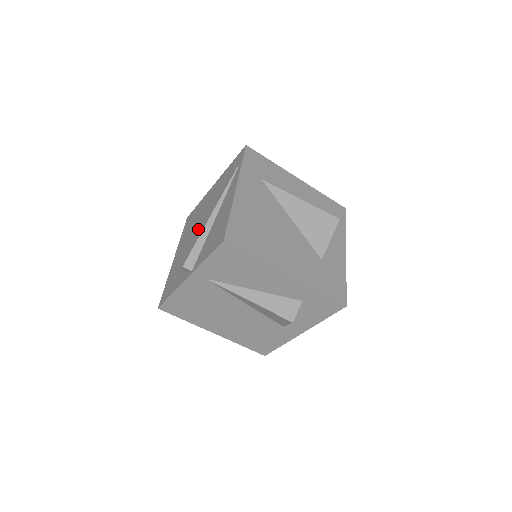
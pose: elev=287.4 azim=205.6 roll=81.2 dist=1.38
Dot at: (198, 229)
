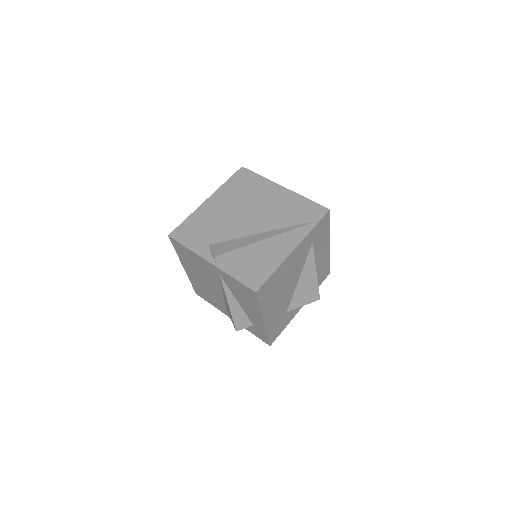
Dot at: (244, 218)
